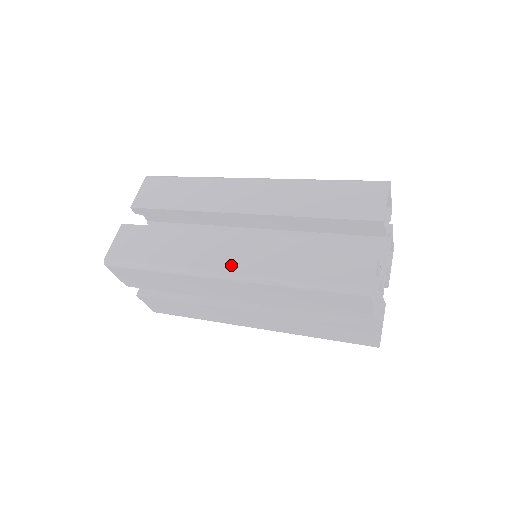
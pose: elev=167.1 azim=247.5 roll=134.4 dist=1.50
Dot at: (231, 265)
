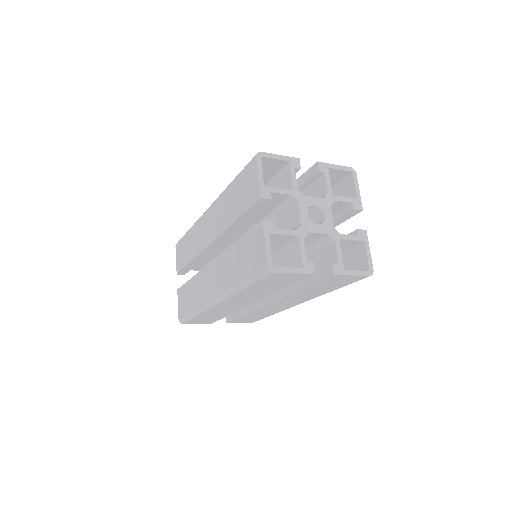
Dot at: (215, 292)
